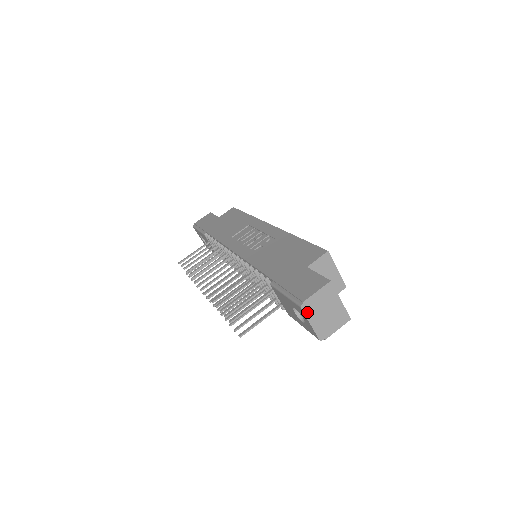
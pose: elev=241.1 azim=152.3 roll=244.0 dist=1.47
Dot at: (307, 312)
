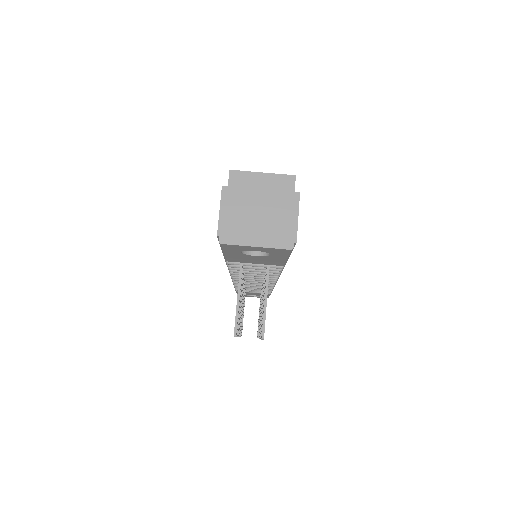
Dot at: (235, 240)
